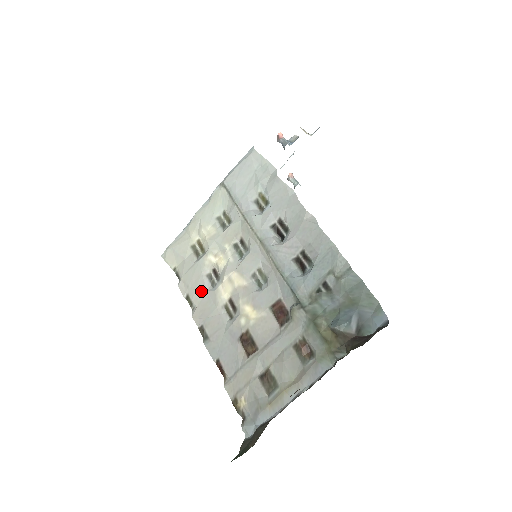
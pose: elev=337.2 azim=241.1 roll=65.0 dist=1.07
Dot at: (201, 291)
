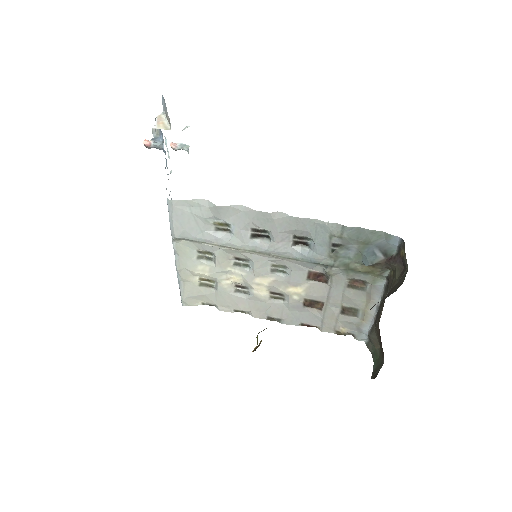
Dot at: (242, 302)
